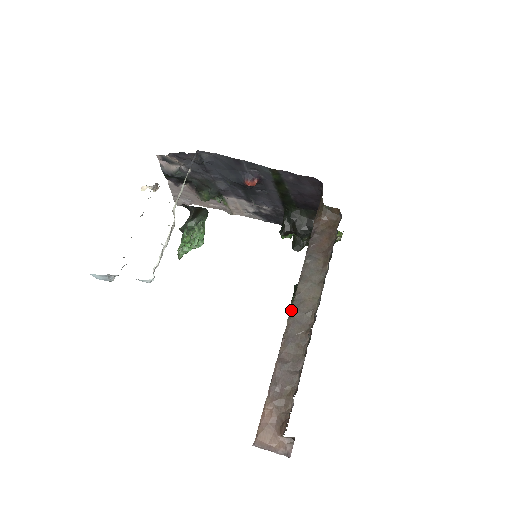
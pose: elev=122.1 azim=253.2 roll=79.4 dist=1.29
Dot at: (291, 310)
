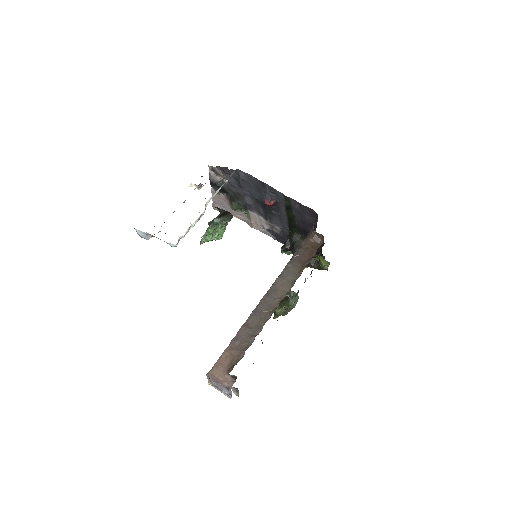
Dot at: (265, 294)
